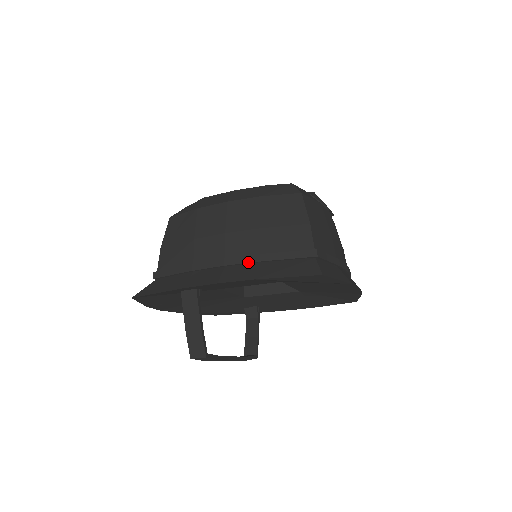
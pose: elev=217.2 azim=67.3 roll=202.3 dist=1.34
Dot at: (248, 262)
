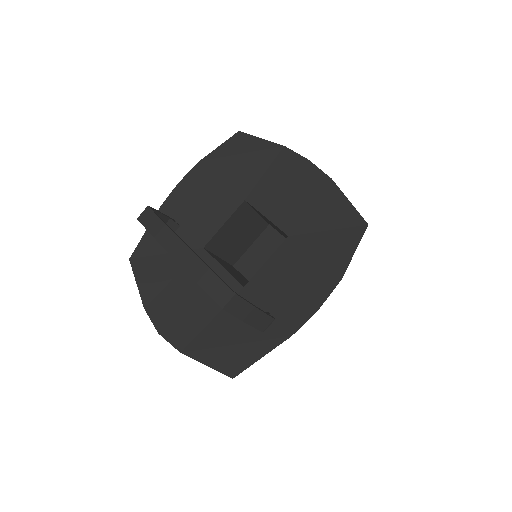
Dot at: occluded
